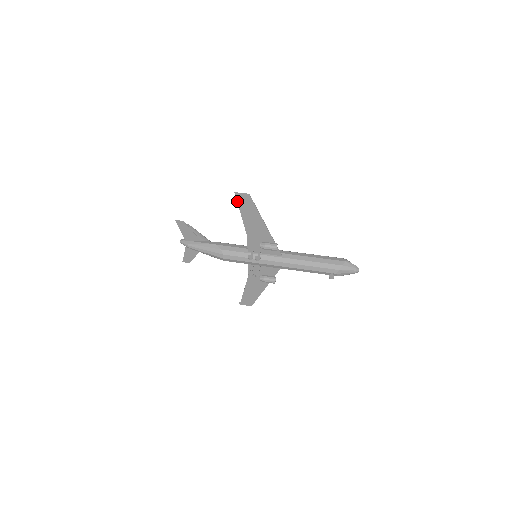
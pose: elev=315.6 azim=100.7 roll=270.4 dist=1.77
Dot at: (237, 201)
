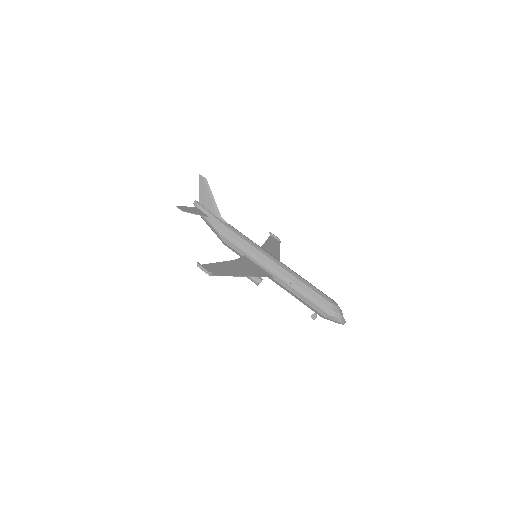
Dot at: (203, 265)
